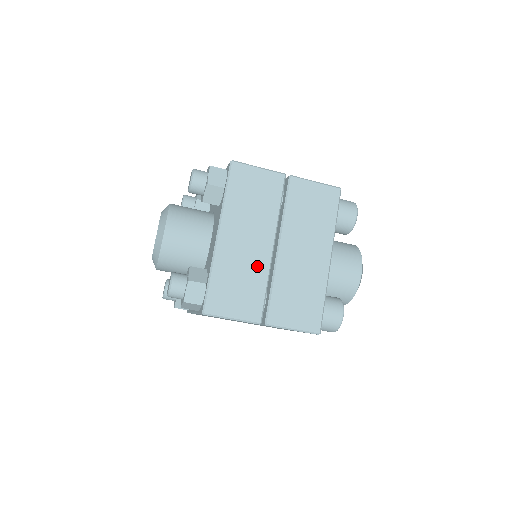
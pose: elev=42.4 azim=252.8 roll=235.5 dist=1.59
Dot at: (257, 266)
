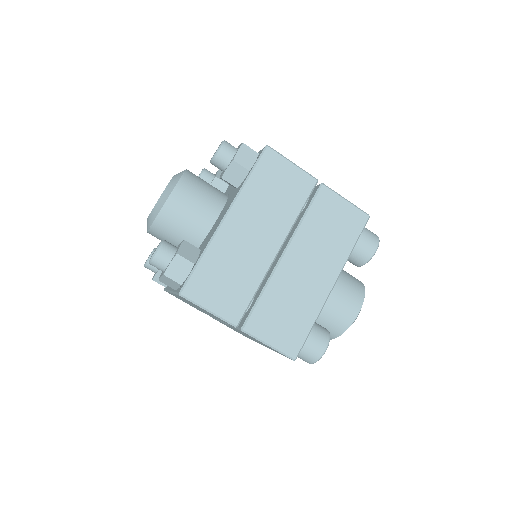
Dot at: (255, 265)
